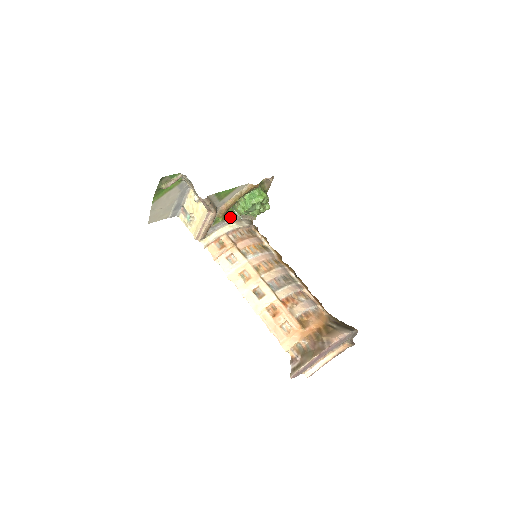
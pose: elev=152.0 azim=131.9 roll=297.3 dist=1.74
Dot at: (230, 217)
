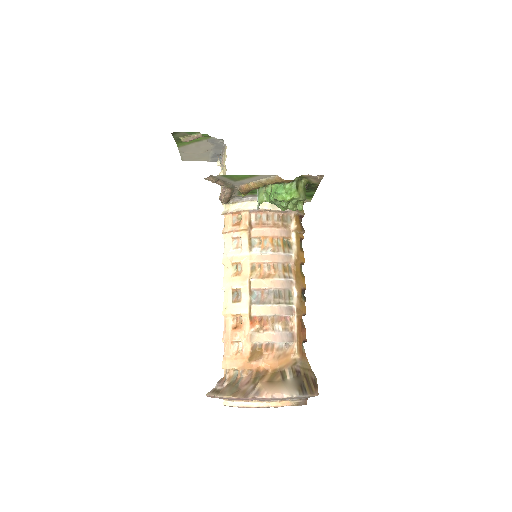
Dot at: occluded
